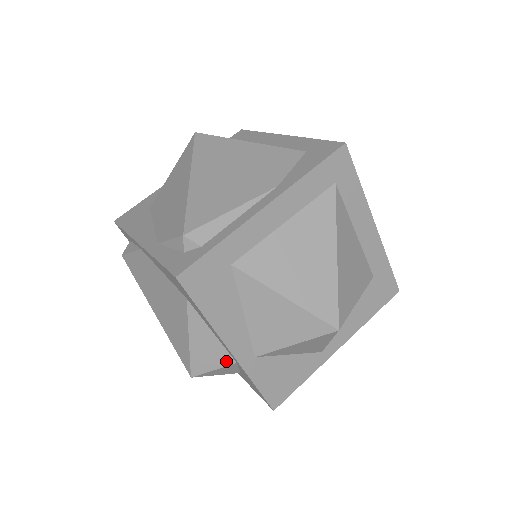
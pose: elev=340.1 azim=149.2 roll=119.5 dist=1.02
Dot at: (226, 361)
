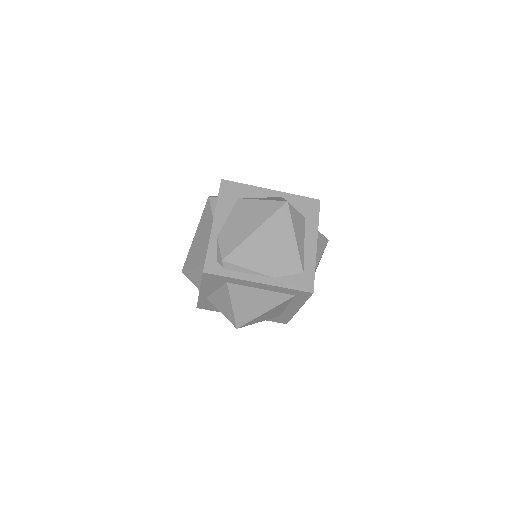
Dot at: (197, 286)
